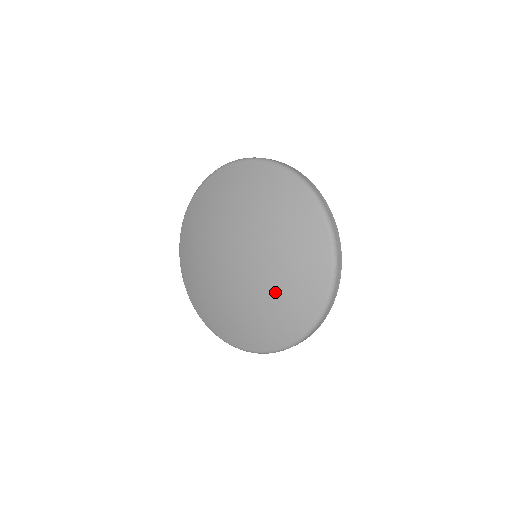
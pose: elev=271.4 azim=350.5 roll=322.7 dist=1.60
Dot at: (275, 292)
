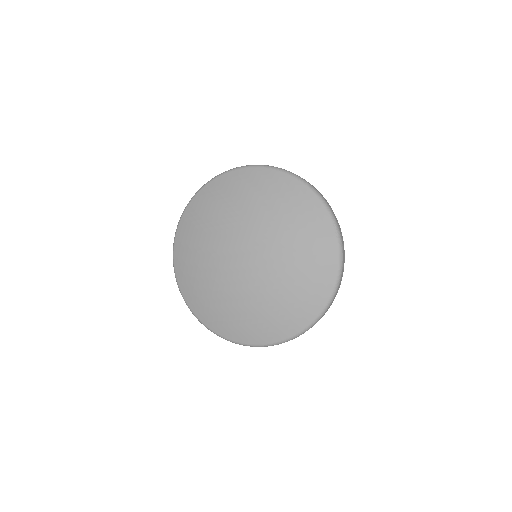
Dot at: (289, 233)
